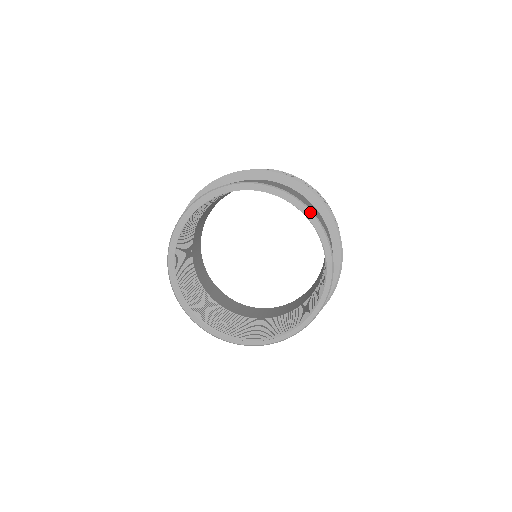
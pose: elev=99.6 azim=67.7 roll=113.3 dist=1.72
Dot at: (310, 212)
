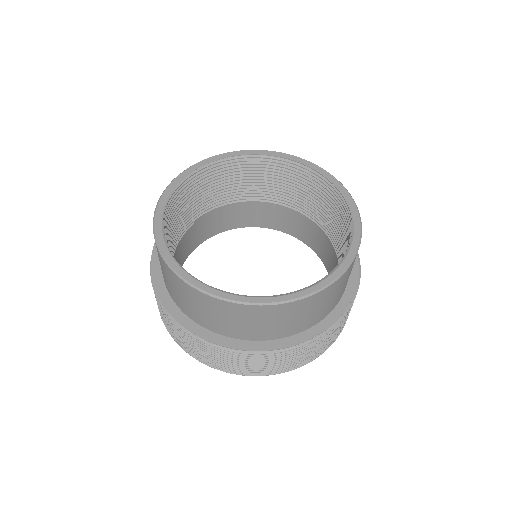
Dot at: (343, 186)
